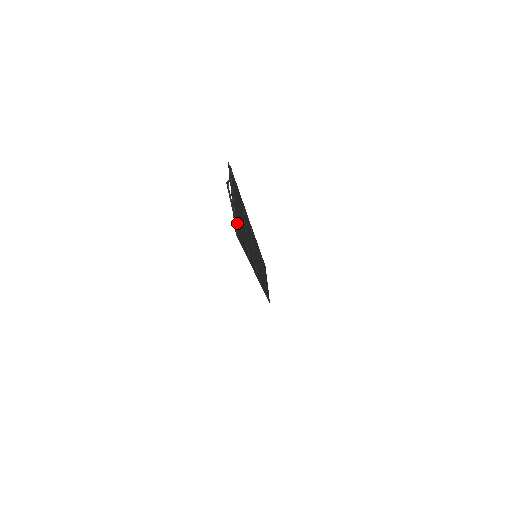
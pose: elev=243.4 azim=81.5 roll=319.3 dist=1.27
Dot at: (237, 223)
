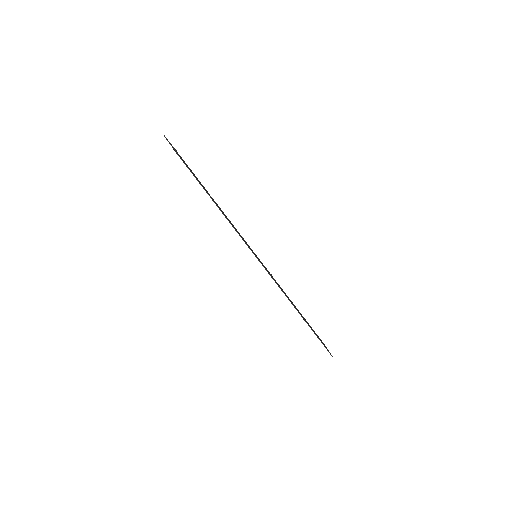
Dot at: occluded
